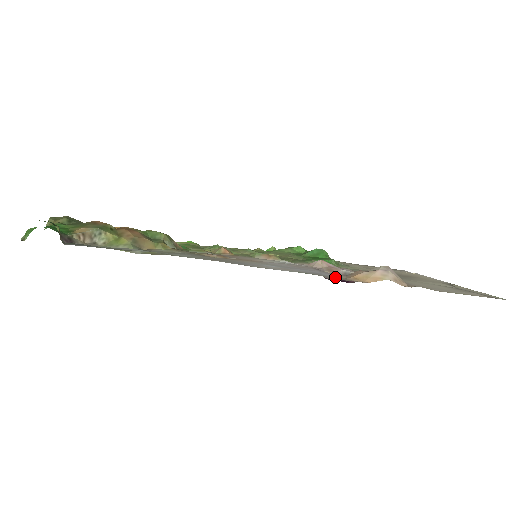
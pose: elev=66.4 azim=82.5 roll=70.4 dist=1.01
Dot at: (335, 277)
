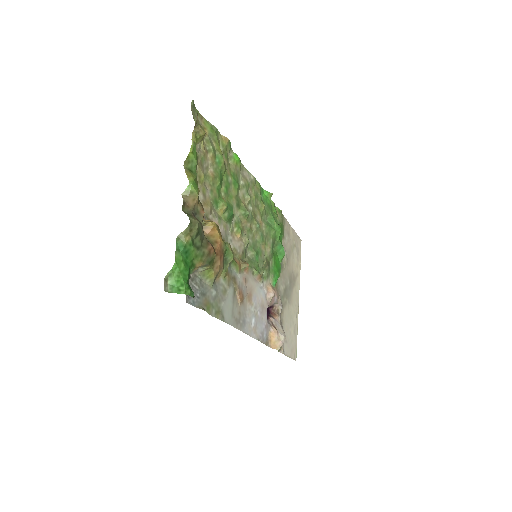
Dot at: (266, 339)
